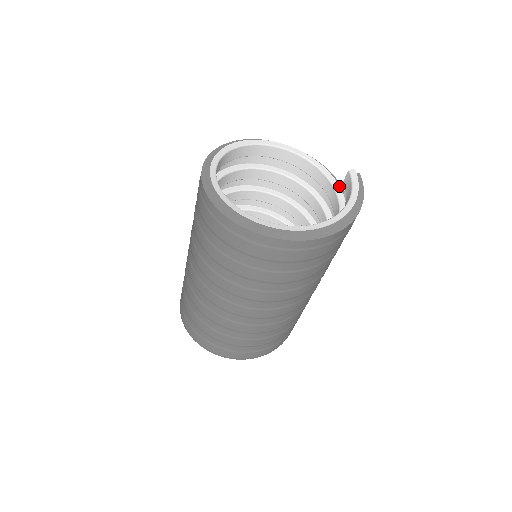
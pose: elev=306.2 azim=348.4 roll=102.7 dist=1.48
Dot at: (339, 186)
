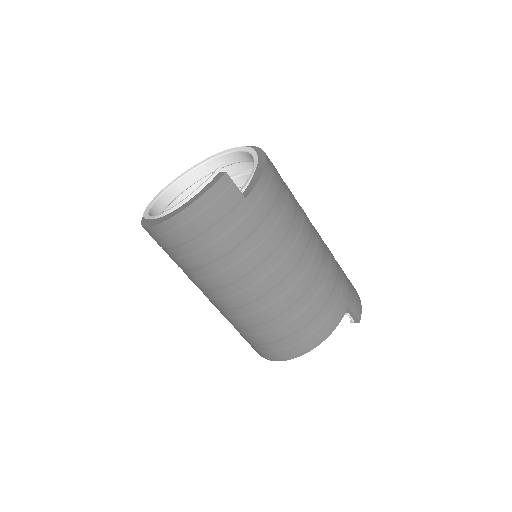
Dot at: (244, 187)
